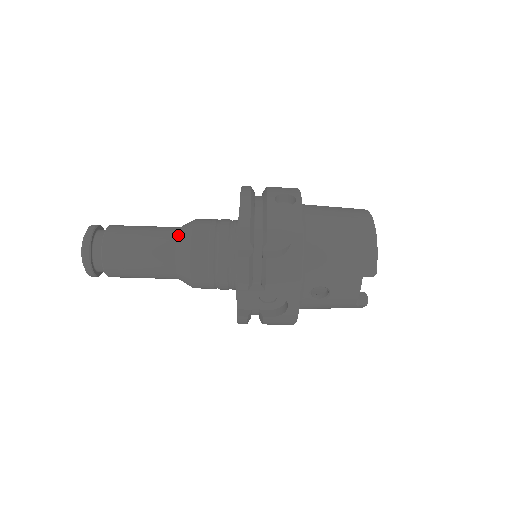
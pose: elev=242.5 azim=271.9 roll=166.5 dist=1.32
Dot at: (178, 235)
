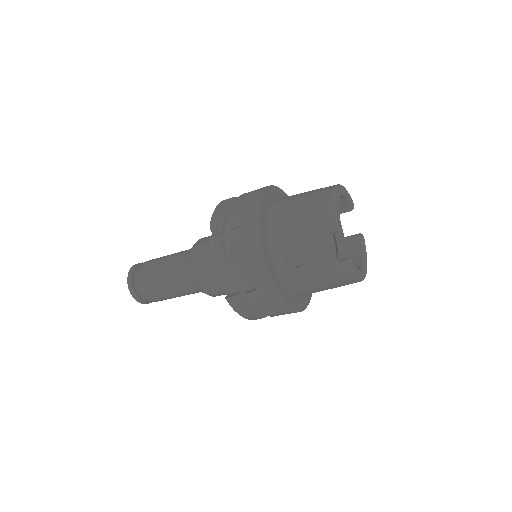
Dot at: occluded
